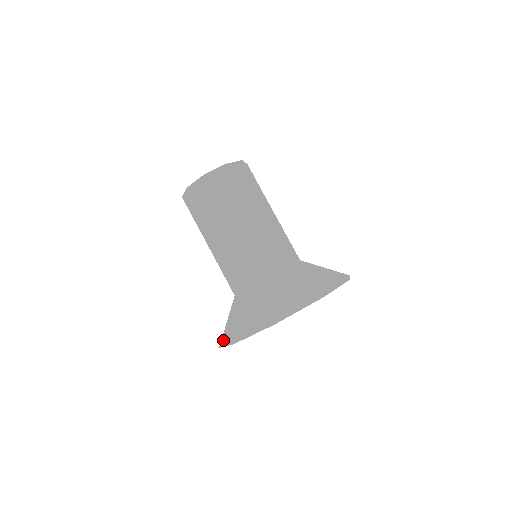
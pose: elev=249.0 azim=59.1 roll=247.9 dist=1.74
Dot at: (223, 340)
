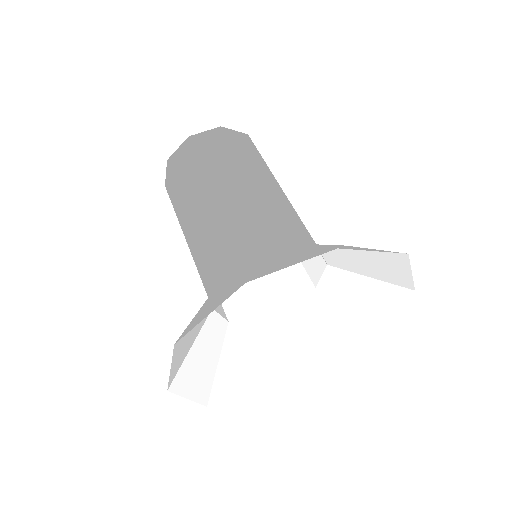
Dot at: (174, 370)
